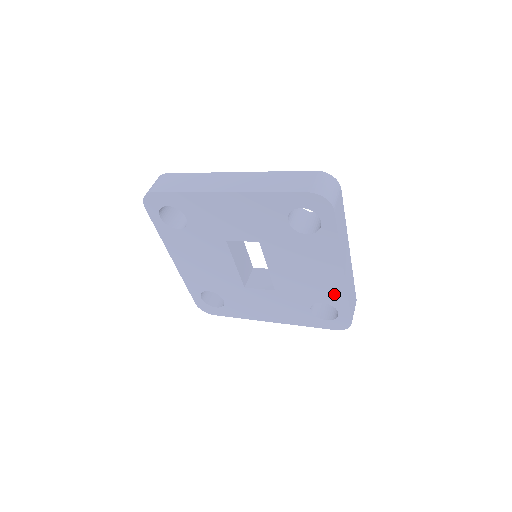
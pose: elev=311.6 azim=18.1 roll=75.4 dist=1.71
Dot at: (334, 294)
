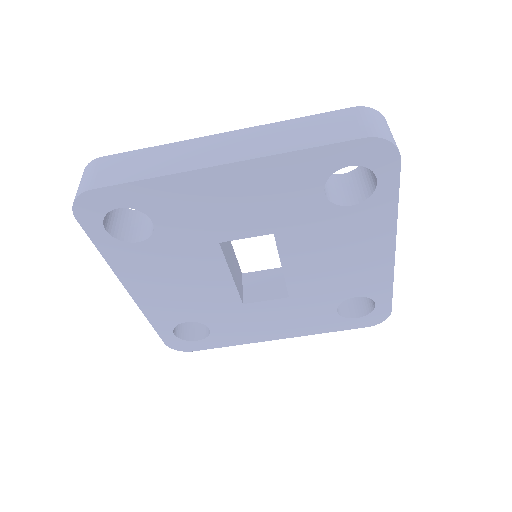
Dot at: (375, 282)
